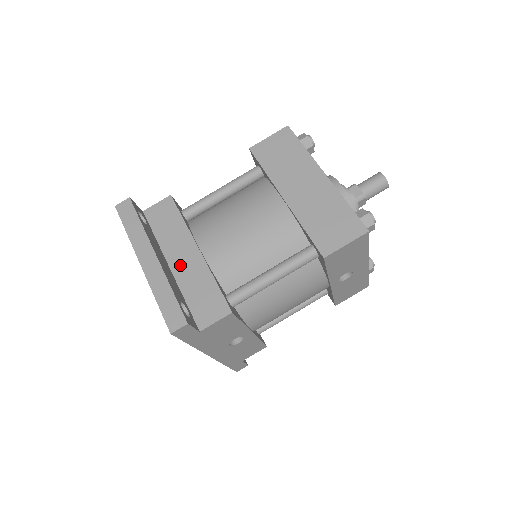
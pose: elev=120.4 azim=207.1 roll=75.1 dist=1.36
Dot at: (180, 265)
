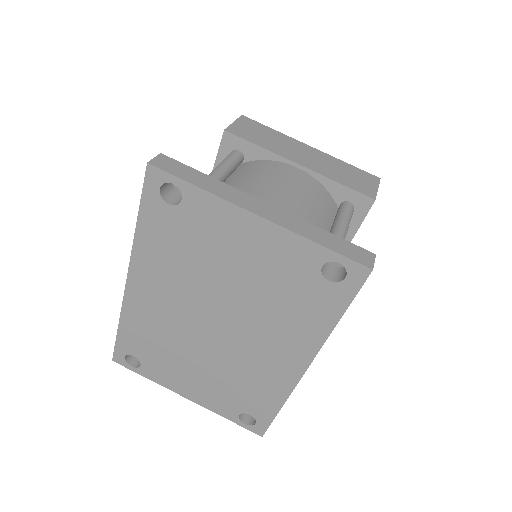
Dot at: occluded
